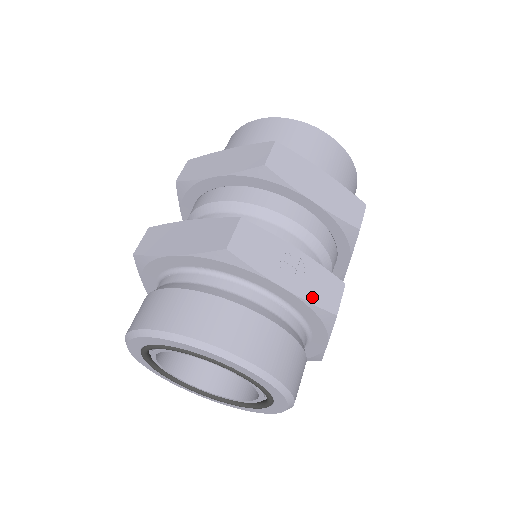
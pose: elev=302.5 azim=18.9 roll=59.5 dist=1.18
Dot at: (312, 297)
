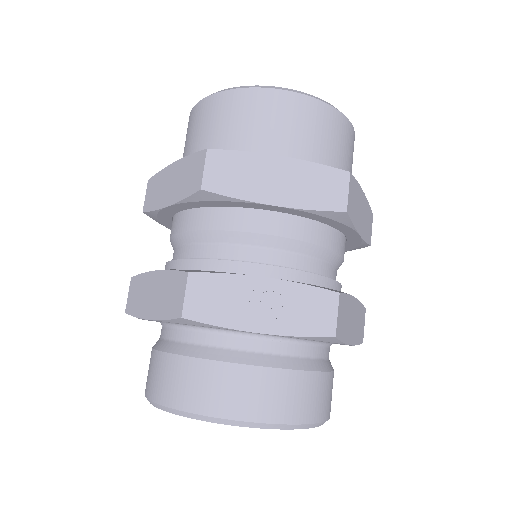
Dot at: (298, 328)
